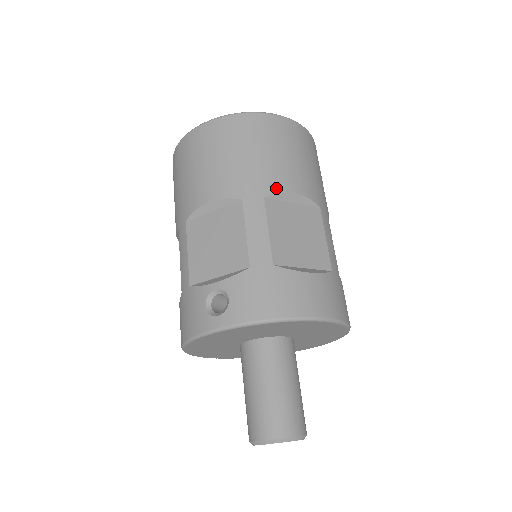
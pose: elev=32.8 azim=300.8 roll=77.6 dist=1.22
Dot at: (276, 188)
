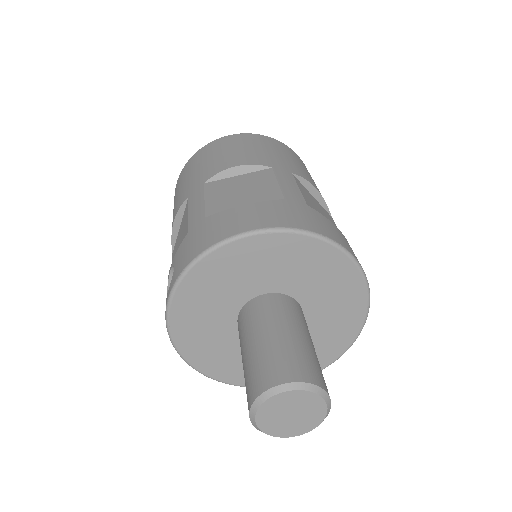
Dot at: (215, 172)
